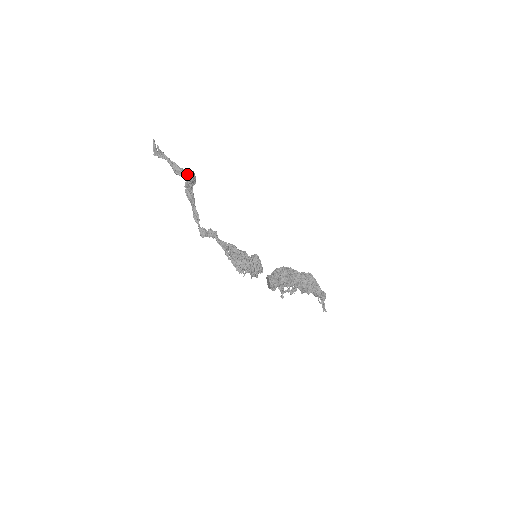
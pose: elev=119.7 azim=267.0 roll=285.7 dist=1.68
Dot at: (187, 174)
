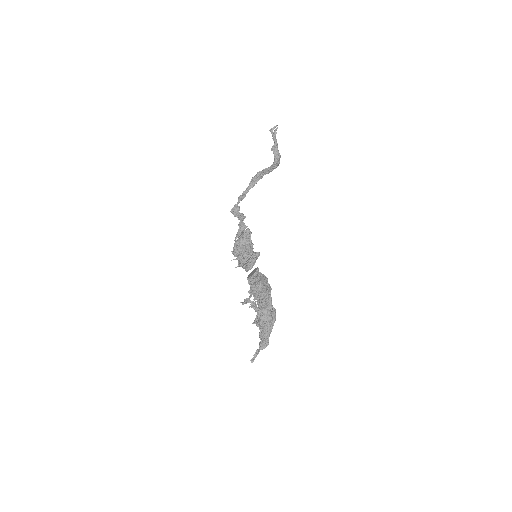
Dot at: (279, 156)
